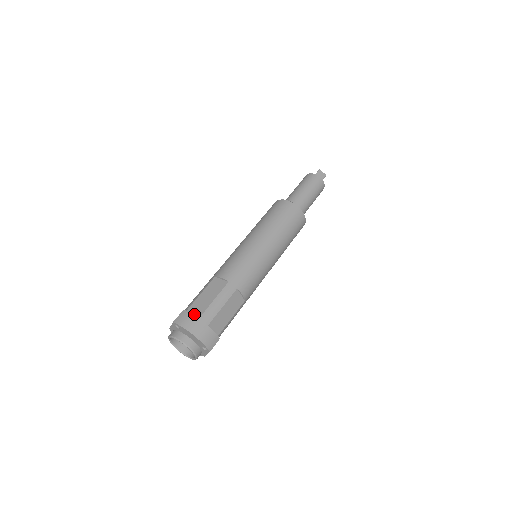
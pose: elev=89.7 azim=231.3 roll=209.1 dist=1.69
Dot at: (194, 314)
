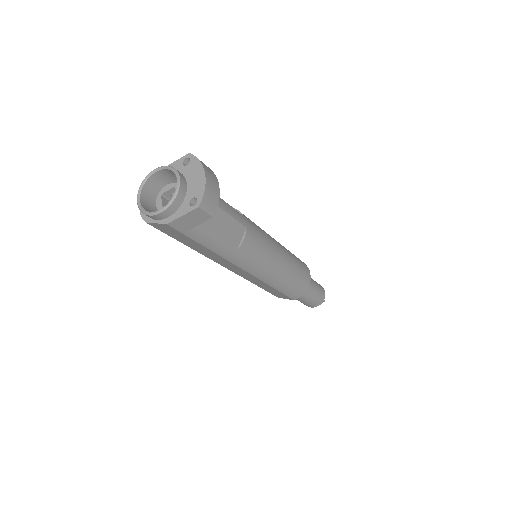
Dot at: occluded
